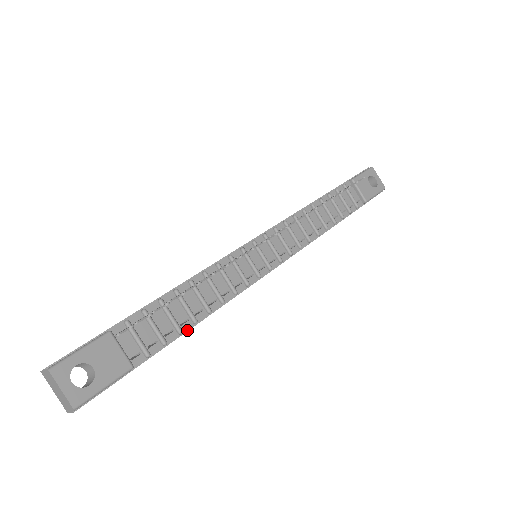
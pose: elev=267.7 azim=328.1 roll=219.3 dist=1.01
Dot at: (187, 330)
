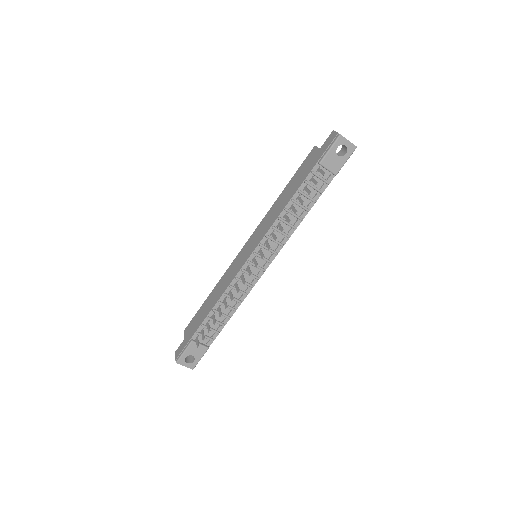
Dot at: occluded
